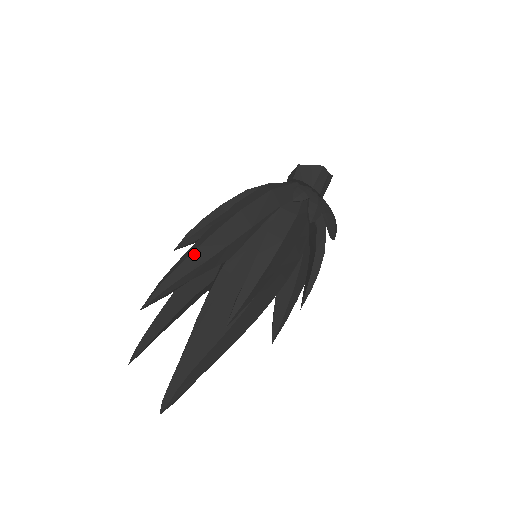
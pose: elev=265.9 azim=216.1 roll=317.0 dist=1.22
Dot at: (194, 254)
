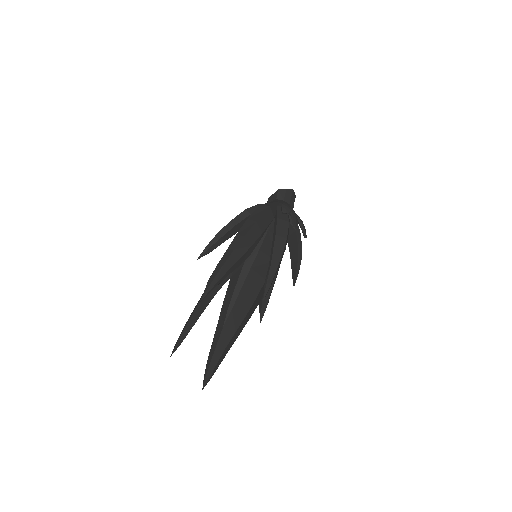
Dot at: (232, 255)
